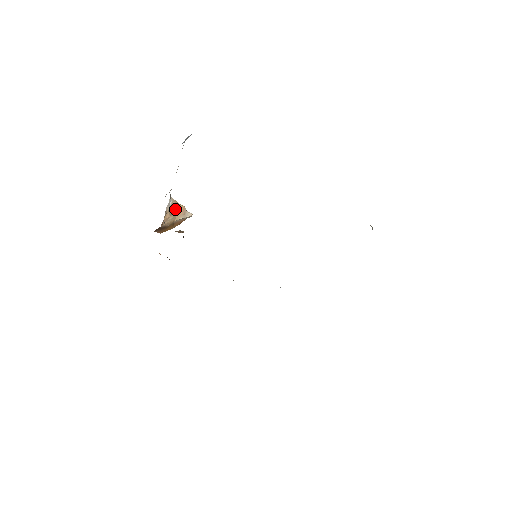
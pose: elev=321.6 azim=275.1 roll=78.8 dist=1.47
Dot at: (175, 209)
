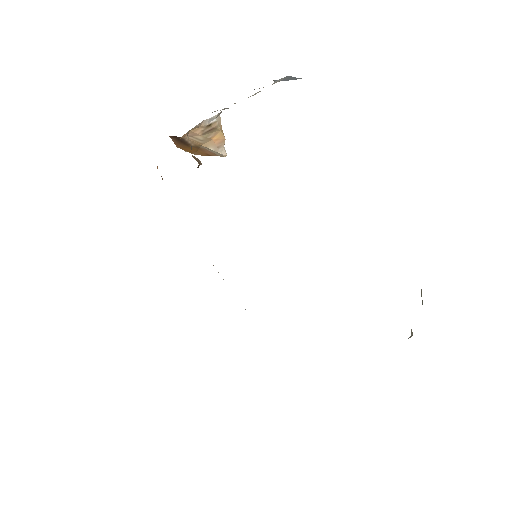
Dot at: (213, 132)
